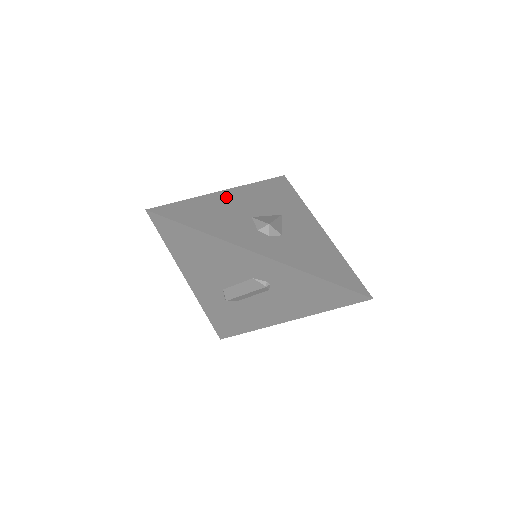
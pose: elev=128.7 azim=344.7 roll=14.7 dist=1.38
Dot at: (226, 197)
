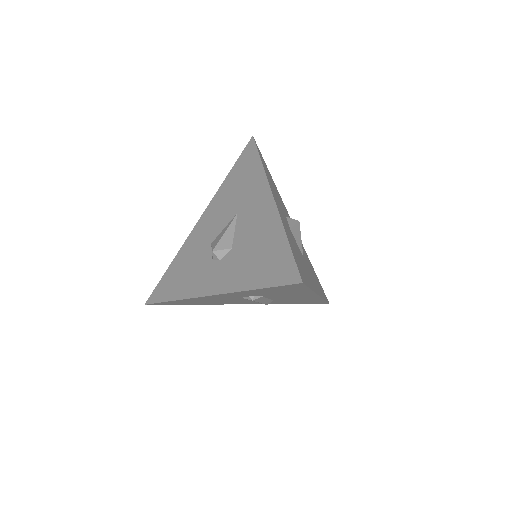
Dot at: (196, 233)
